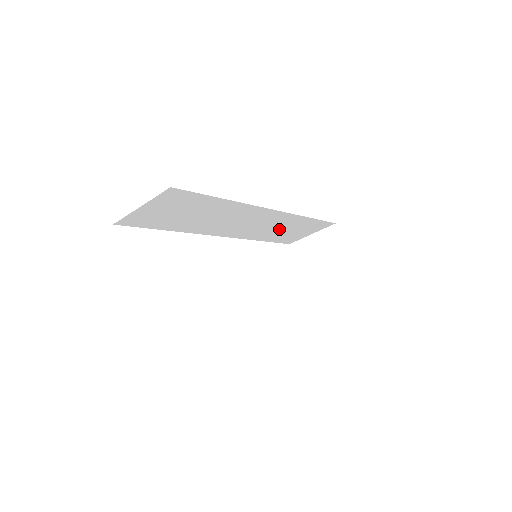
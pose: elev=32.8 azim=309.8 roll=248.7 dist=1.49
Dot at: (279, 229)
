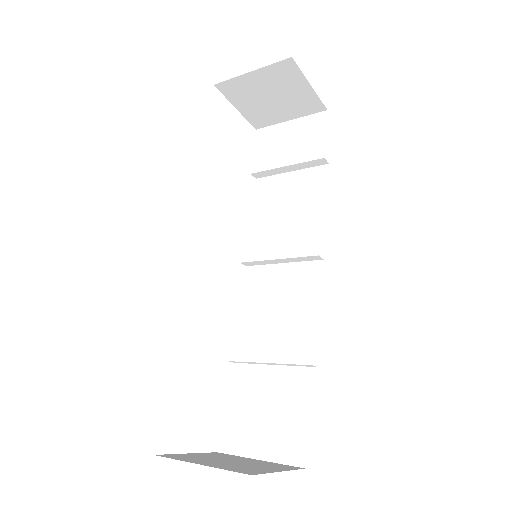
Dot at: occluded
